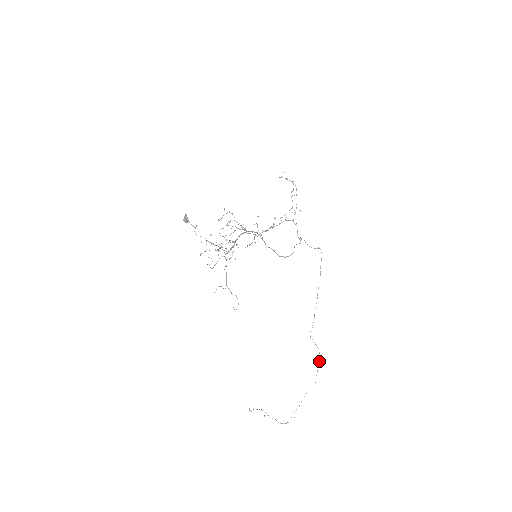
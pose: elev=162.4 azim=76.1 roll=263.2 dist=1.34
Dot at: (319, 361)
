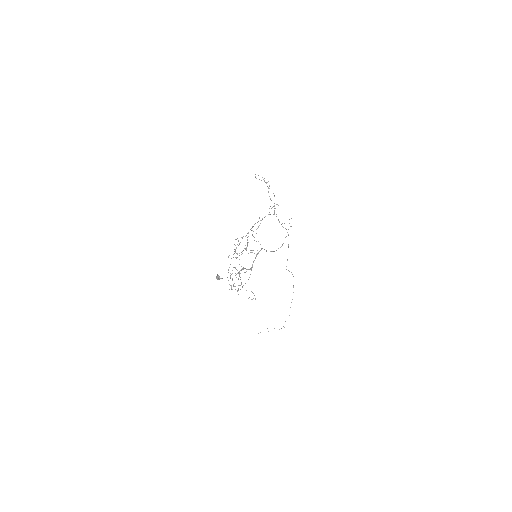
Dot at: occluded
